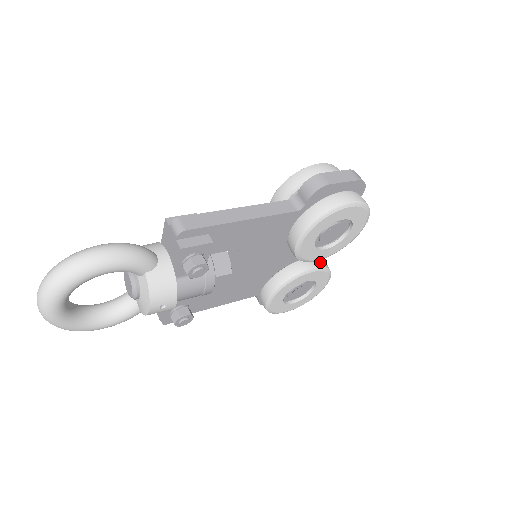
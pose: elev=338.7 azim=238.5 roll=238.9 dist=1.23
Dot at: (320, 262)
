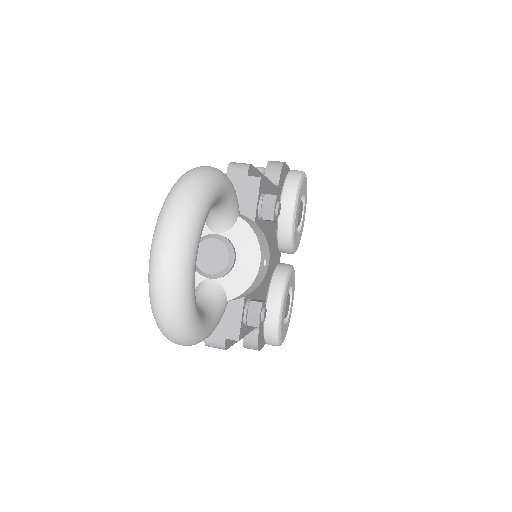
Dot at: occluded
